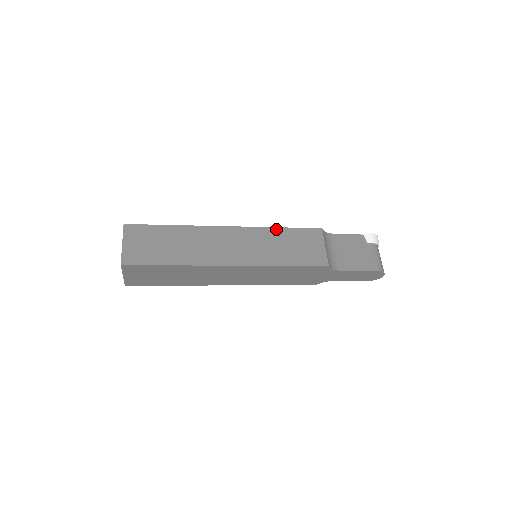
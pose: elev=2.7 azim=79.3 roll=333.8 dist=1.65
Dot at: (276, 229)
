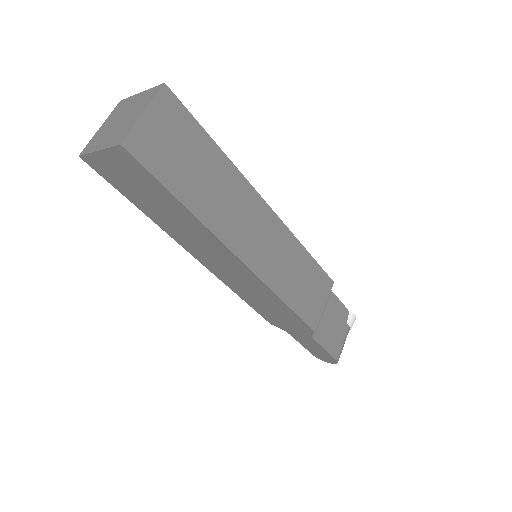
Dot at: (303, 249)
